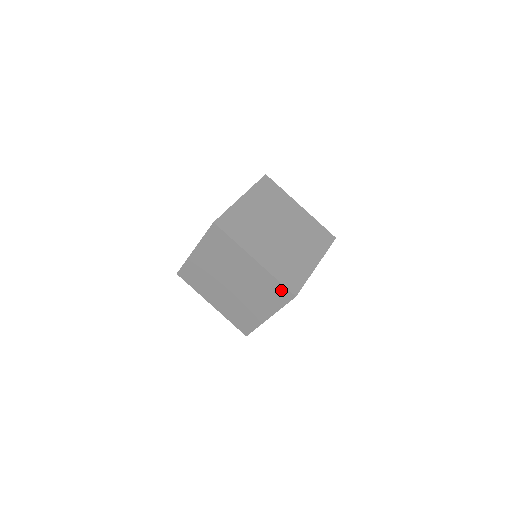
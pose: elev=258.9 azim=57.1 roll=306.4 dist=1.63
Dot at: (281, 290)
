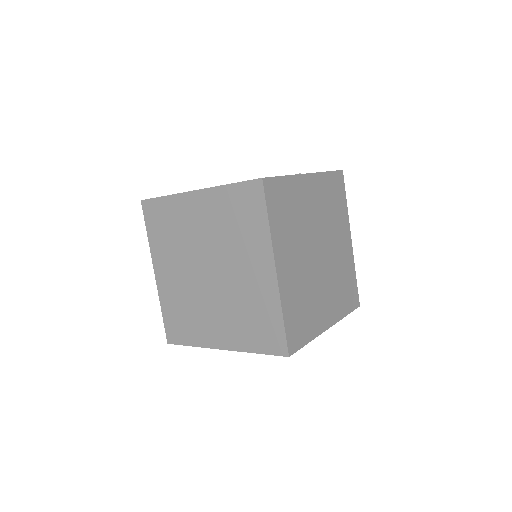
Dot at: (275, 333)
